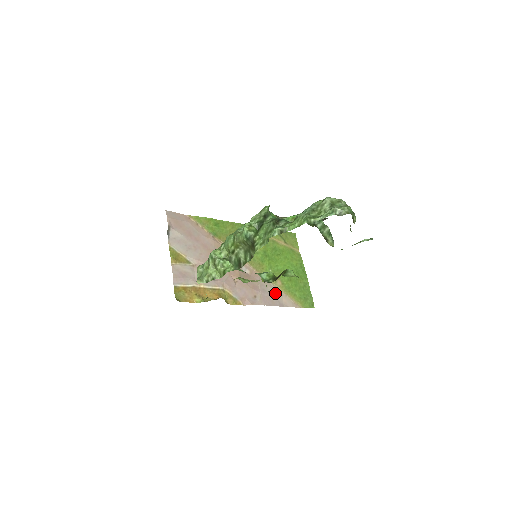
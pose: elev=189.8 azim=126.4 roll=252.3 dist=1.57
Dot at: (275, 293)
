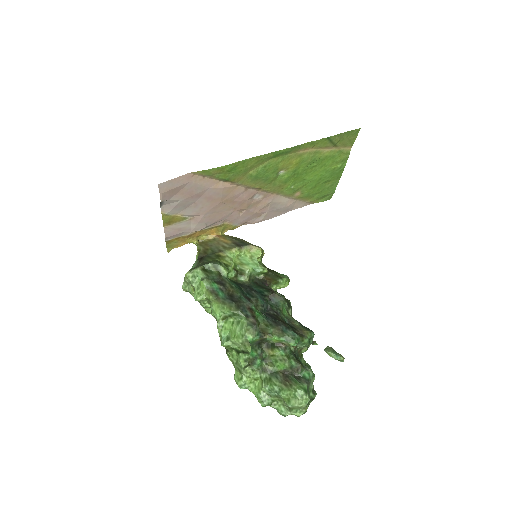
Dot at: (287, 205)
